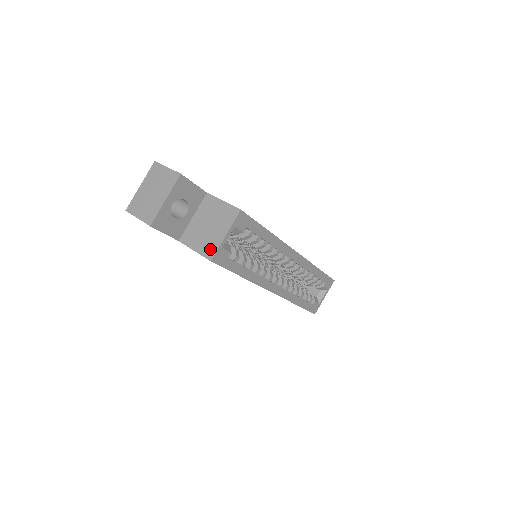
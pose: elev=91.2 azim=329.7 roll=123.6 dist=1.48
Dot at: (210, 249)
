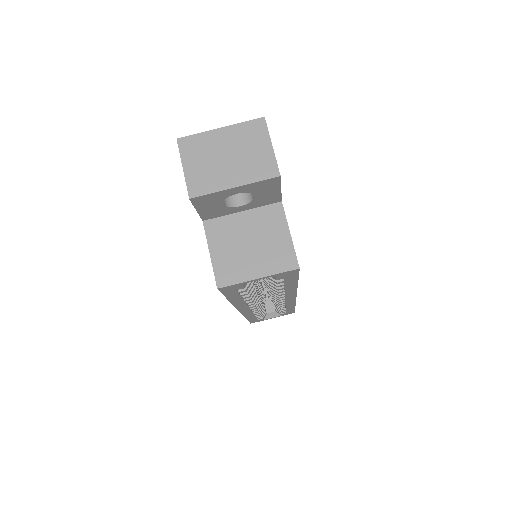
Dot at: (228, 274)
